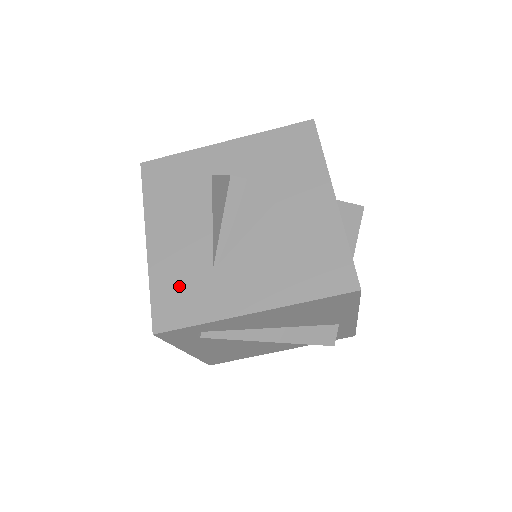
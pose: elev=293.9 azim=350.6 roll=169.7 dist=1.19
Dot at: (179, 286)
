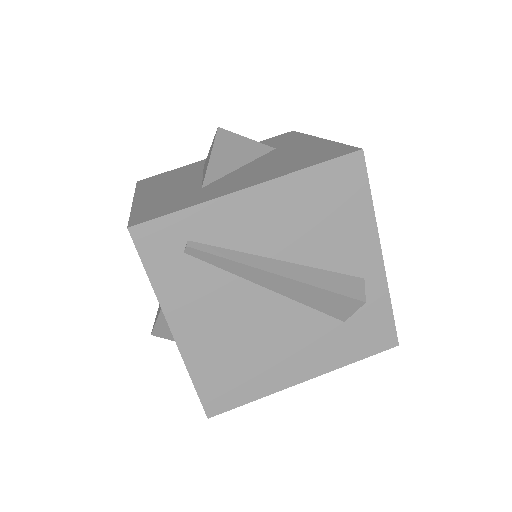
Dot at: (164, 203)
